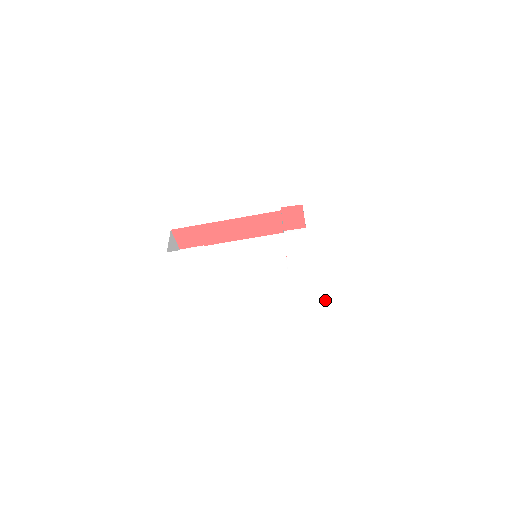
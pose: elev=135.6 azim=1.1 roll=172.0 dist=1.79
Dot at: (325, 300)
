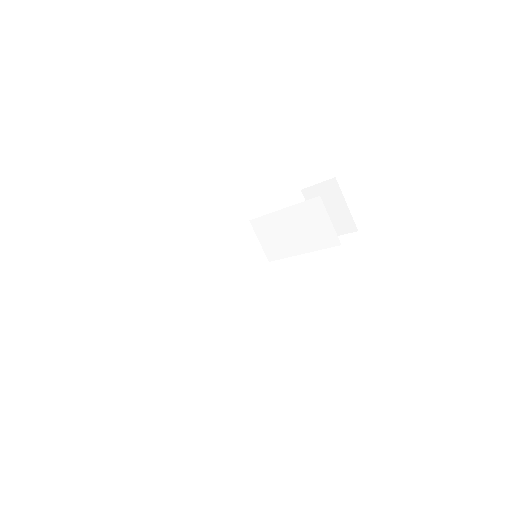
Dot at: occluded
